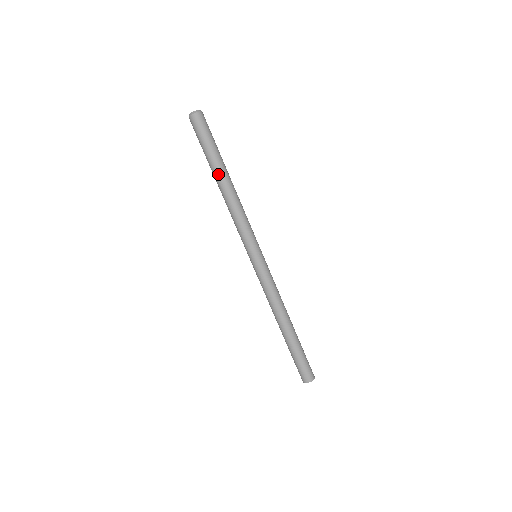
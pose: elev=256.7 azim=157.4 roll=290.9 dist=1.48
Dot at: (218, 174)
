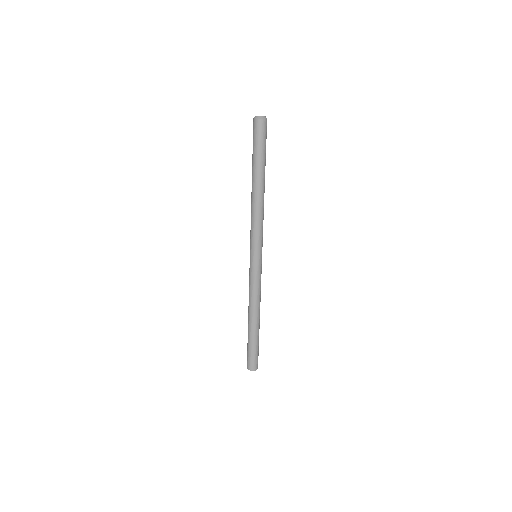
Dot at: (262, 178)
